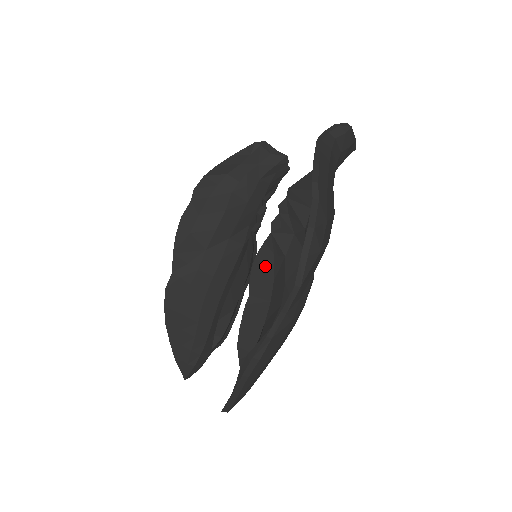
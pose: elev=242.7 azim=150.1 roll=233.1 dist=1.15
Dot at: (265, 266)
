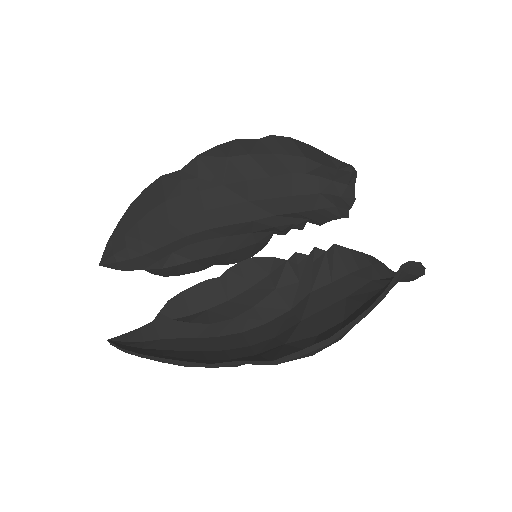
Dot at: (254, 272)
